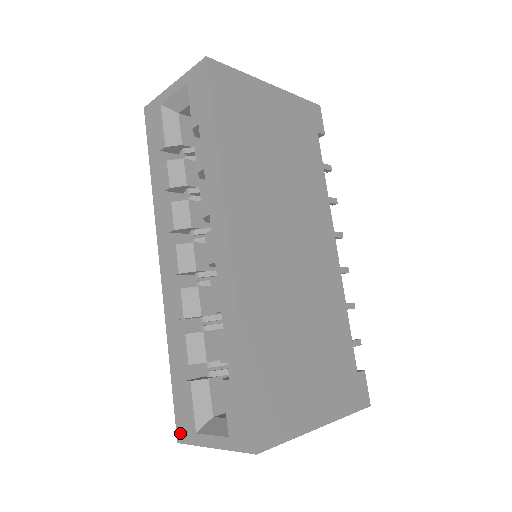
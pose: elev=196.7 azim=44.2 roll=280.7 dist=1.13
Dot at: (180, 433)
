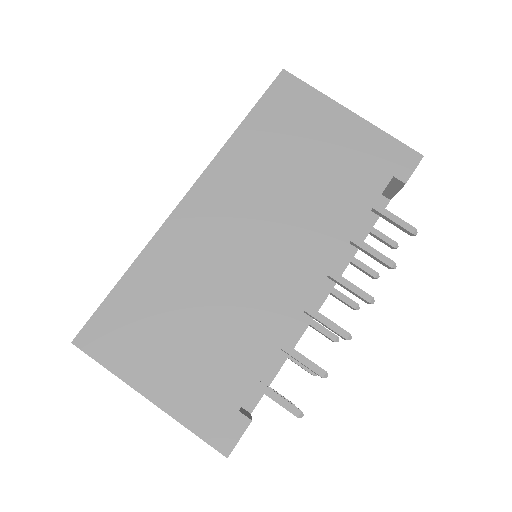
Dot at: occluded
